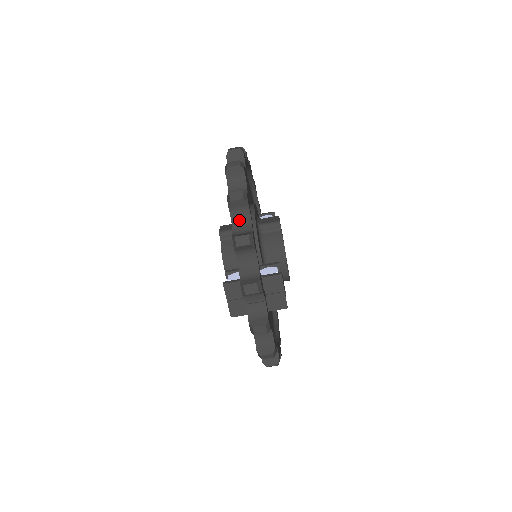
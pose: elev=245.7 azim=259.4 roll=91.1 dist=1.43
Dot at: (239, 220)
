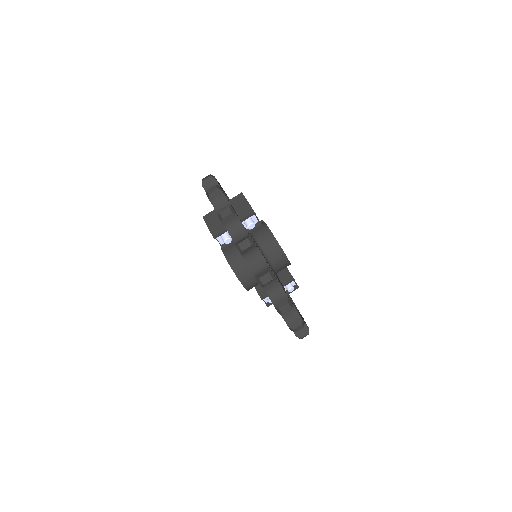
Dot at: occluded
